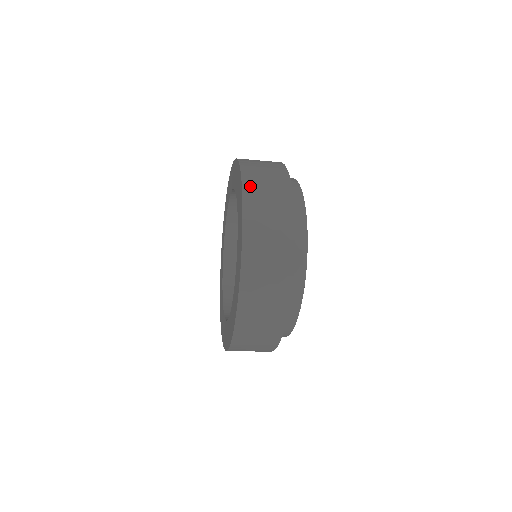
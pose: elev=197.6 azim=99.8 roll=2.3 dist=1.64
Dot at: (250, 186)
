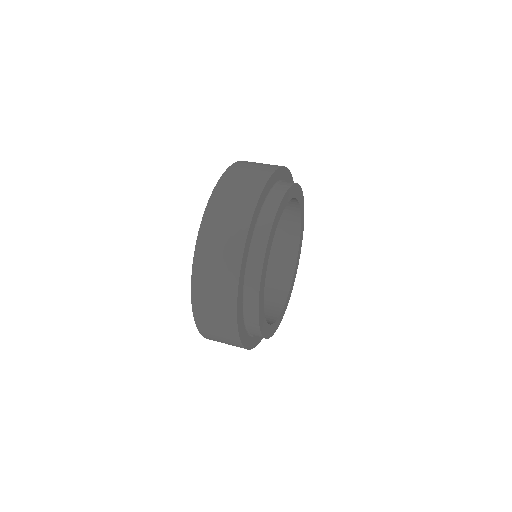
Dot at: (223, 185)
